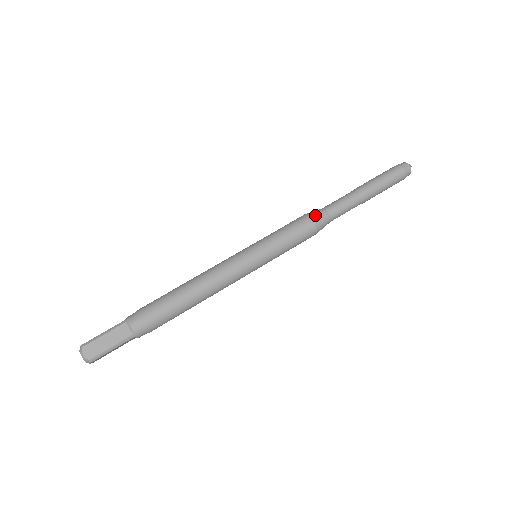
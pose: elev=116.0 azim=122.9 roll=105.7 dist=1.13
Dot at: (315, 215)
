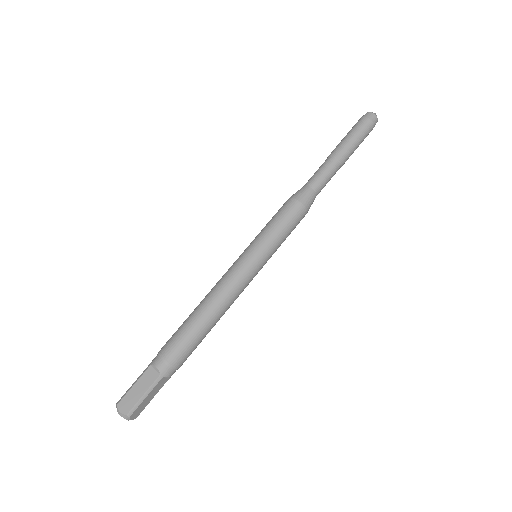
Dot at: (296, 194)
